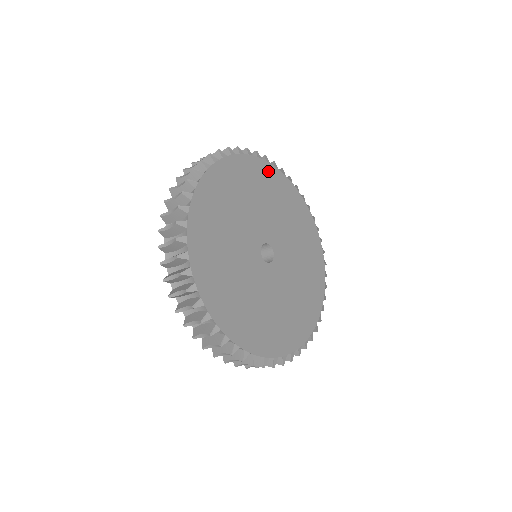
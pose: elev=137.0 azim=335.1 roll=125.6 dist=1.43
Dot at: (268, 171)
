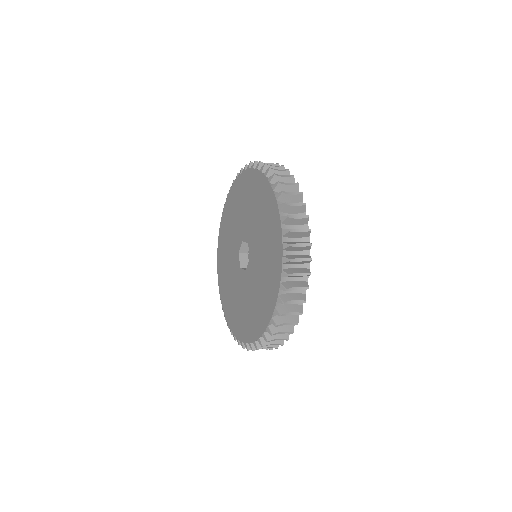
Dot at: occluded
